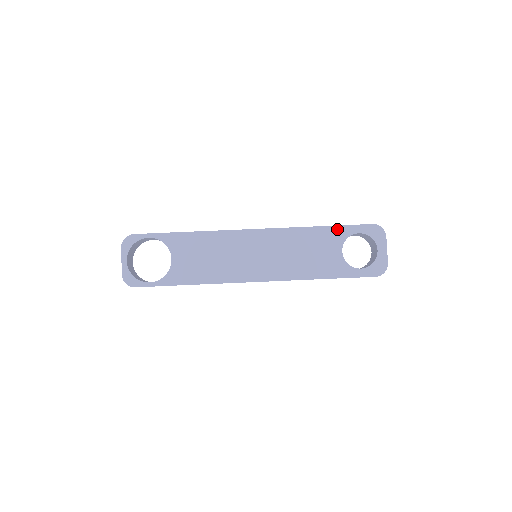
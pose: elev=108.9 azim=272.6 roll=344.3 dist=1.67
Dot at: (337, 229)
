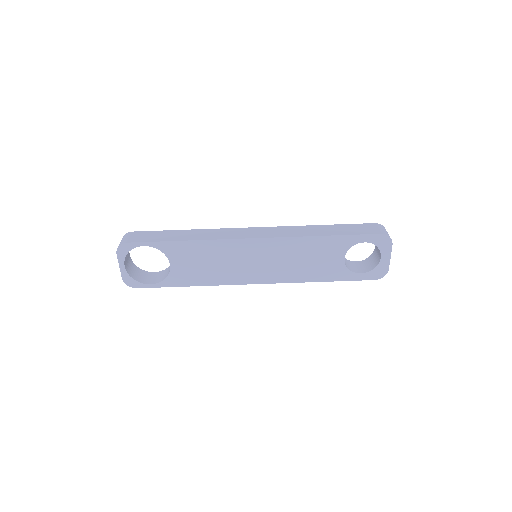
Dot at: (342, 238)
